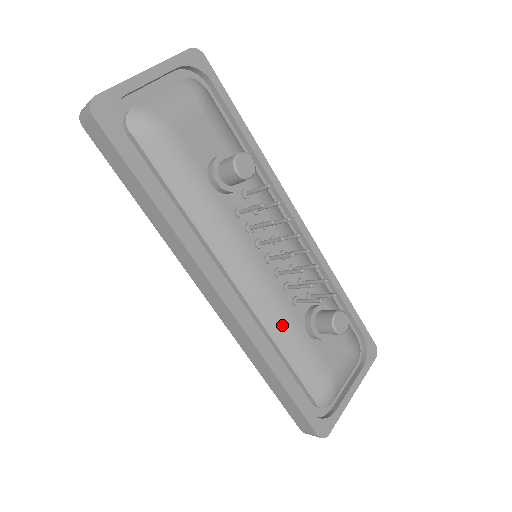
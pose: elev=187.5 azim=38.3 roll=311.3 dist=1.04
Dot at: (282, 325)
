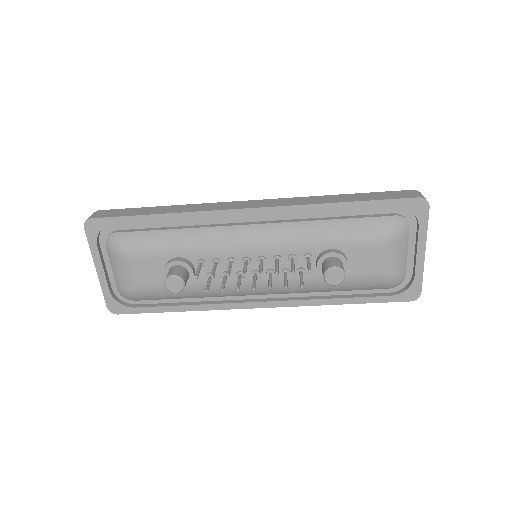
Dot at: (309, 288)
